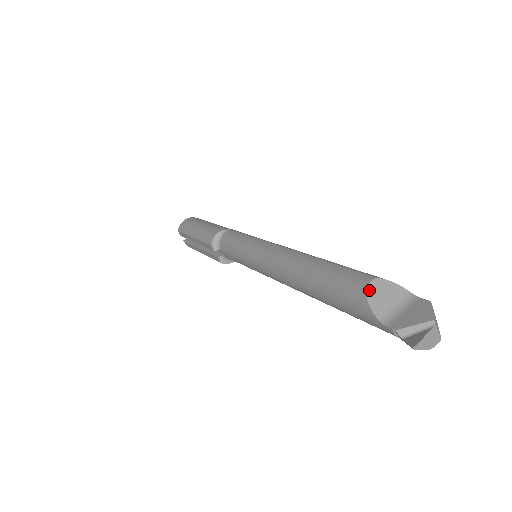
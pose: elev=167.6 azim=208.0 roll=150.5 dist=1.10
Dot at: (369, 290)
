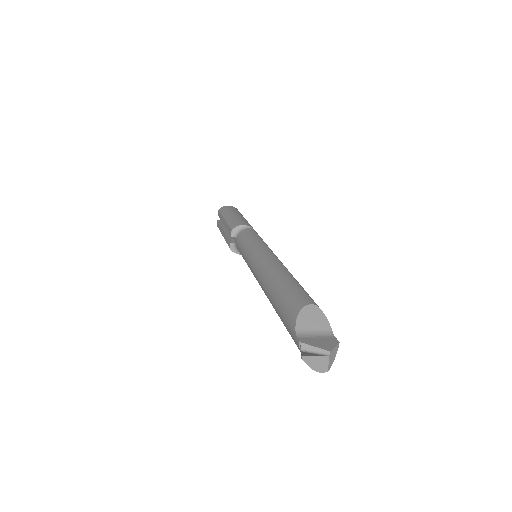
Dot at: (305, 308)
